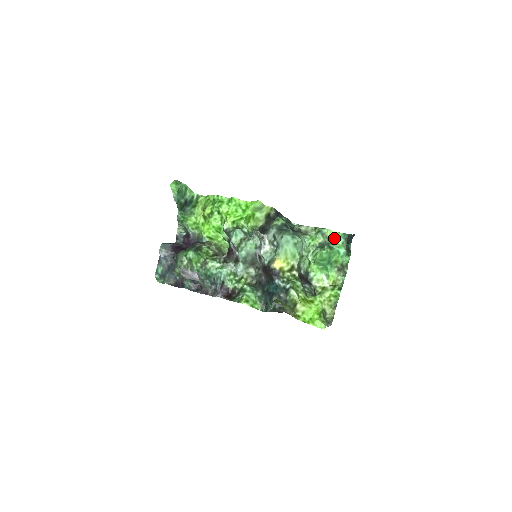
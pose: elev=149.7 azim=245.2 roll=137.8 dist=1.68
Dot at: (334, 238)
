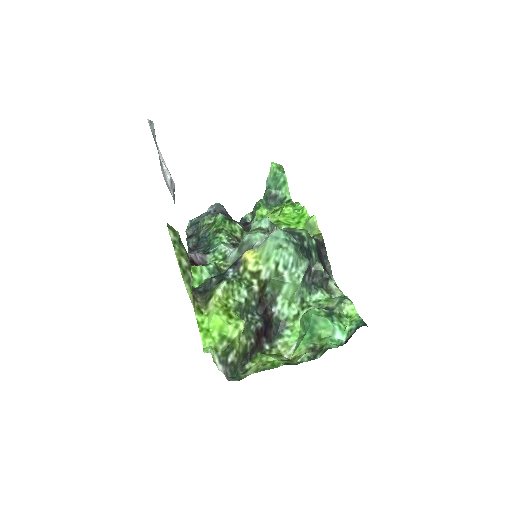
Dot at: (349, 318)
